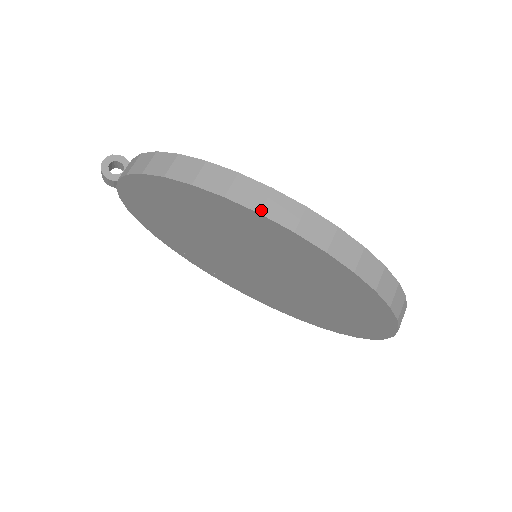
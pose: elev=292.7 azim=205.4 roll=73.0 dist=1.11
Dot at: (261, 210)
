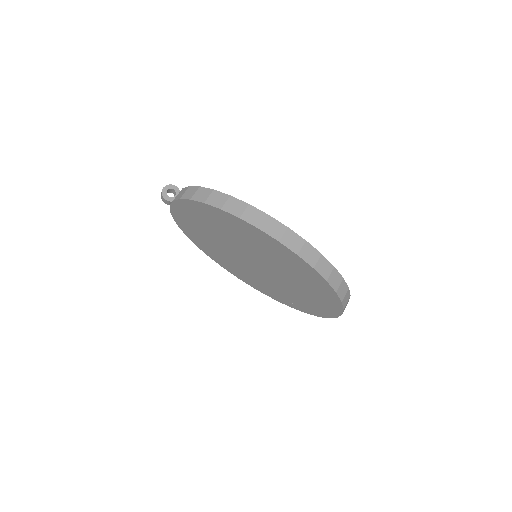
Dot at: (261, 227)
